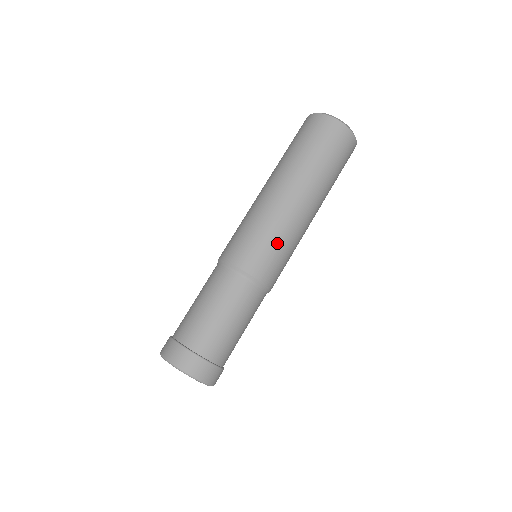
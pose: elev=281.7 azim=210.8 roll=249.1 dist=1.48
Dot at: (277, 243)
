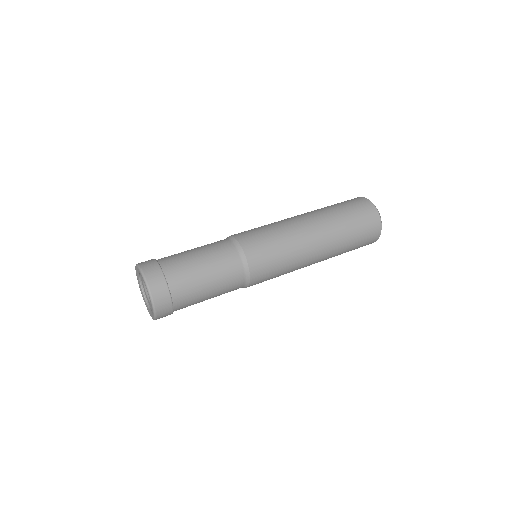
Dot at: (269, 230)
